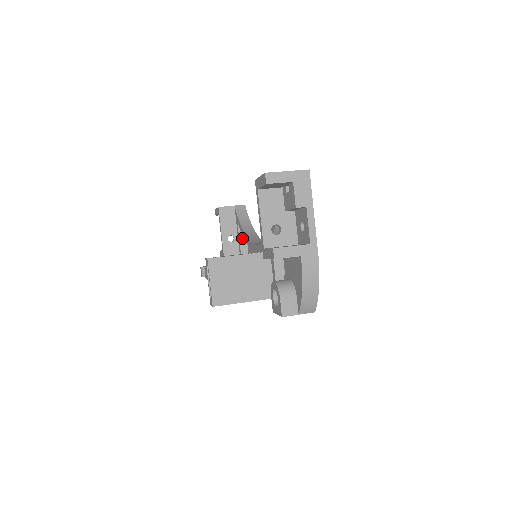
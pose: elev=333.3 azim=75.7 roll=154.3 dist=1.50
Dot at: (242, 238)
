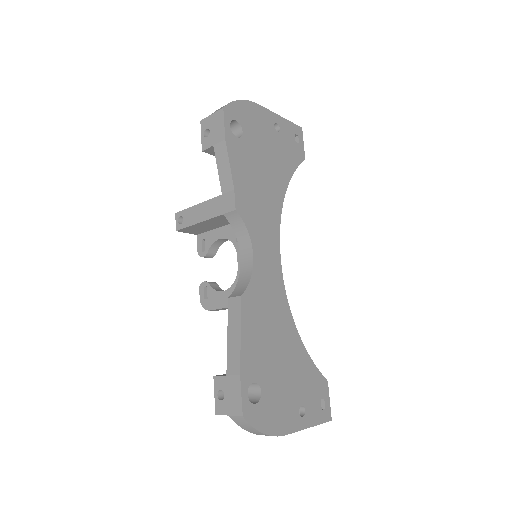
Dot at: occluded
